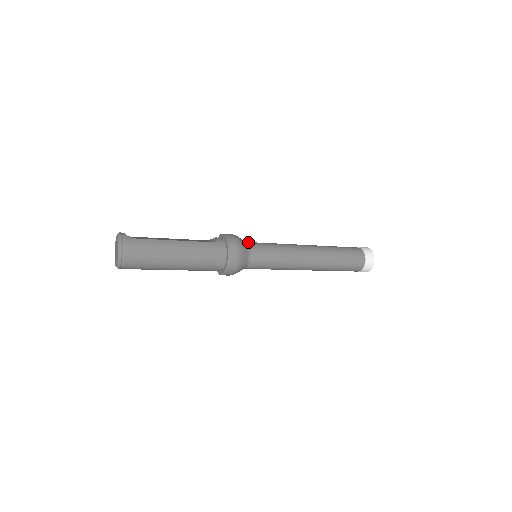
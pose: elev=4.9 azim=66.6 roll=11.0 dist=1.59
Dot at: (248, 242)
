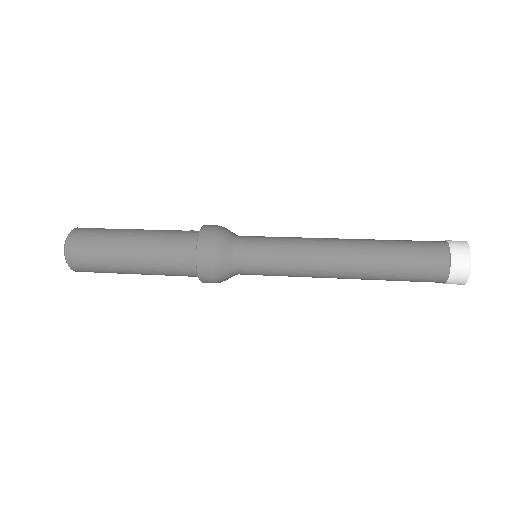
Dot at: occluded
